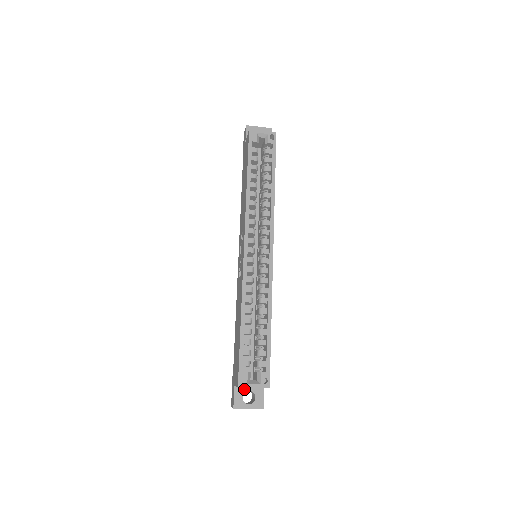
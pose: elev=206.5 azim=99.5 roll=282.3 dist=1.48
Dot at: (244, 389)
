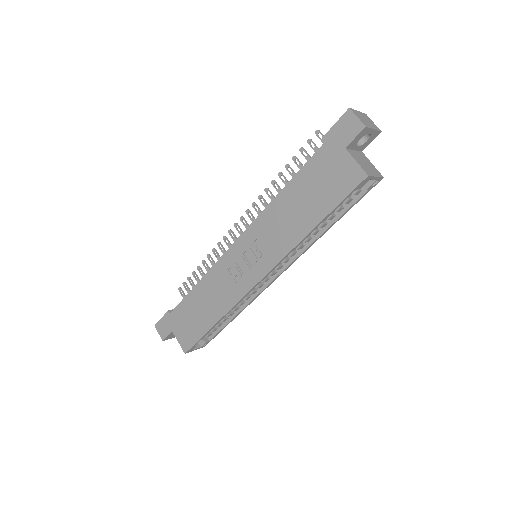
Dot at: occluded
